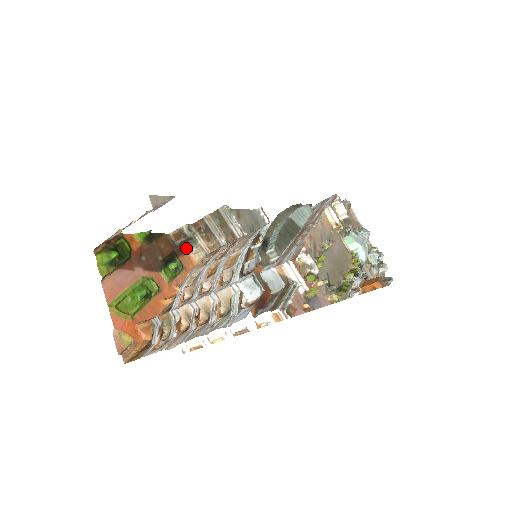
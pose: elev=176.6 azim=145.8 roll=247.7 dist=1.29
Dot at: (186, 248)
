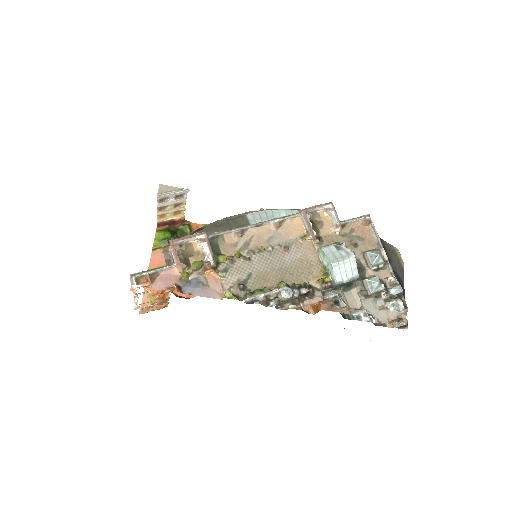
Dot at: occluded
